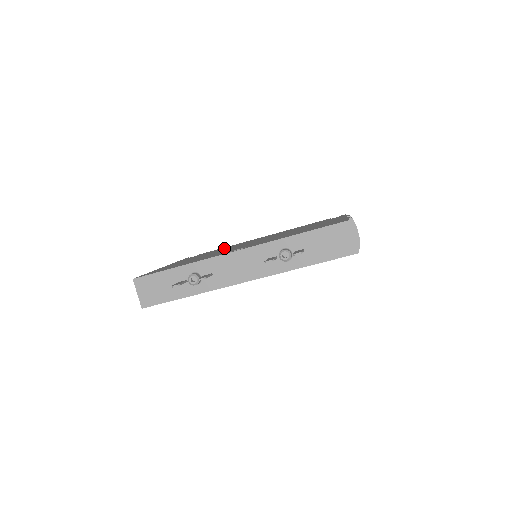
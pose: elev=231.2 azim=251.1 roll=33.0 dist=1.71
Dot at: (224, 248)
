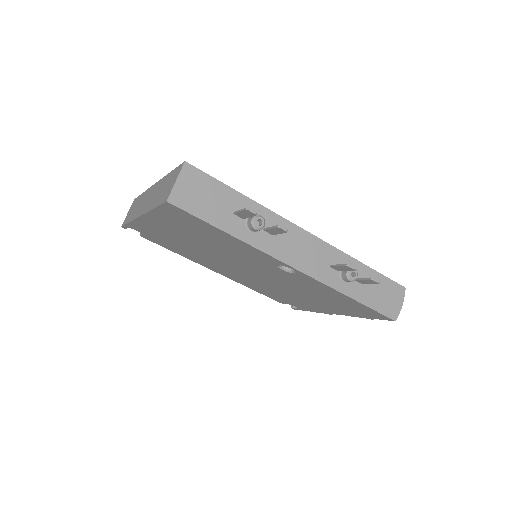
Dot at: occluded
